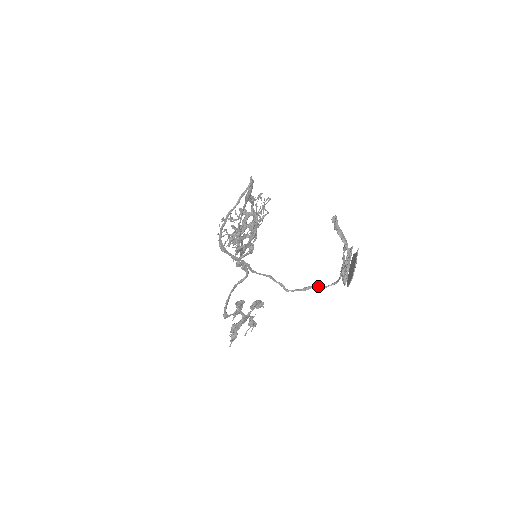
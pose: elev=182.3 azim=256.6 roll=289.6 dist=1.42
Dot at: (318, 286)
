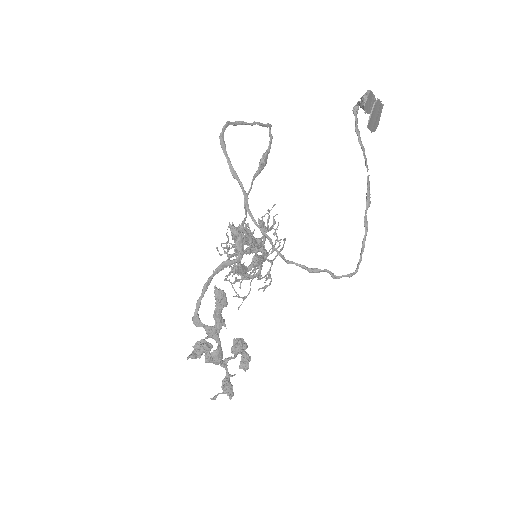
Dot at: occluded
